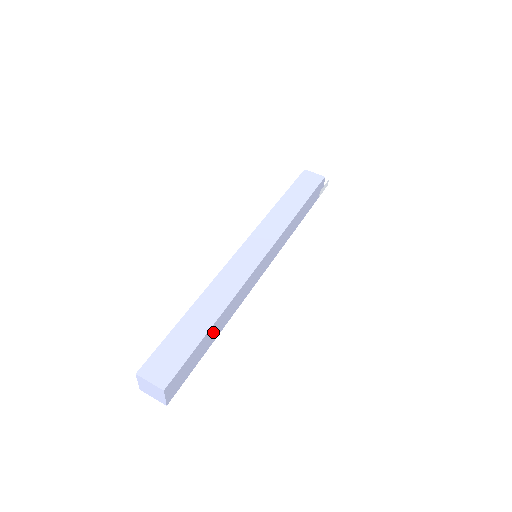
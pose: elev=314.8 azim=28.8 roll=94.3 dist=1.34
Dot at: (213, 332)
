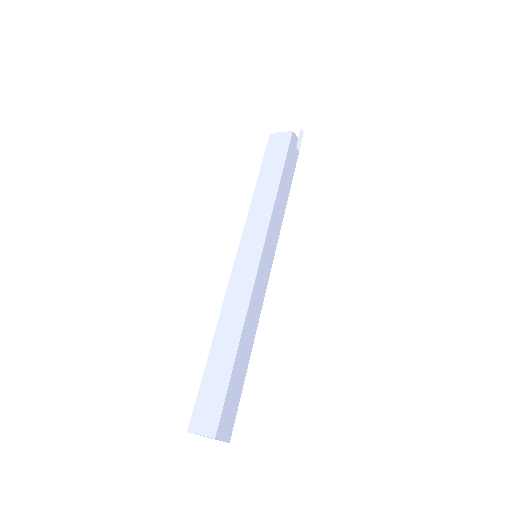
Dot at: (242, 357)
